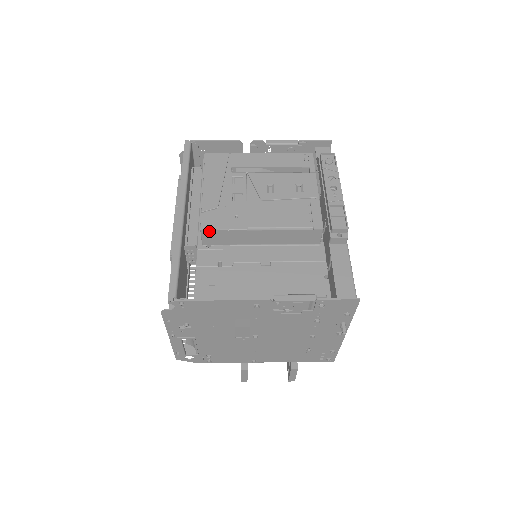
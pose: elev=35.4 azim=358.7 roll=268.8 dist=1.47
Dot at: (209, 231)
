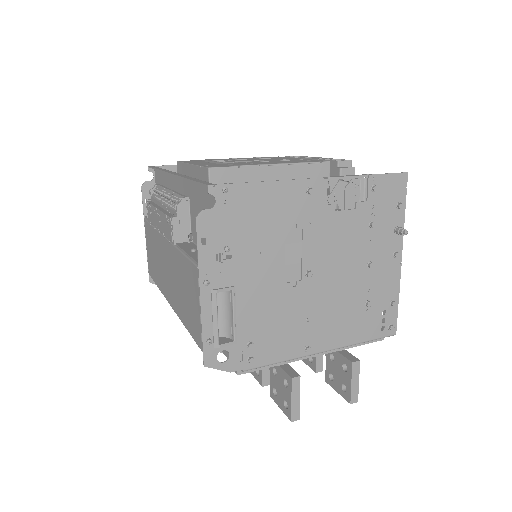
Dot at: (218, 170)
